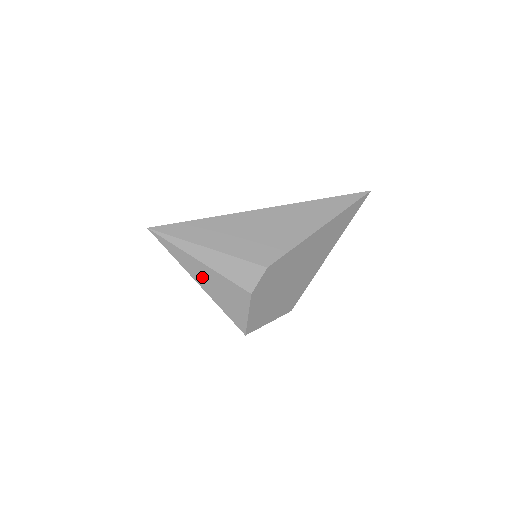
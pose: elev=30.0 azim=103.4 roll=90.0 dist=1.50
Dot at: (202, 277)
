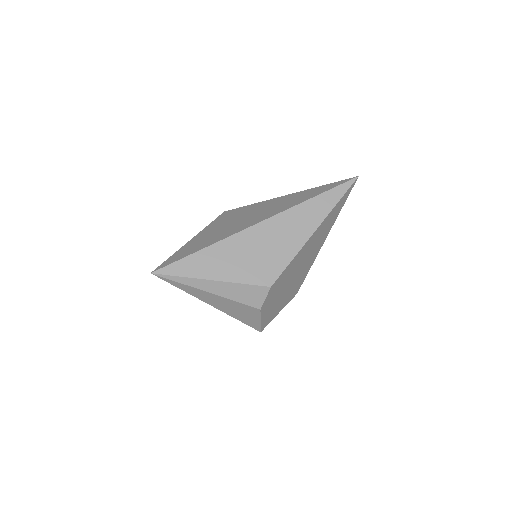
Dot at: (212, 301)
